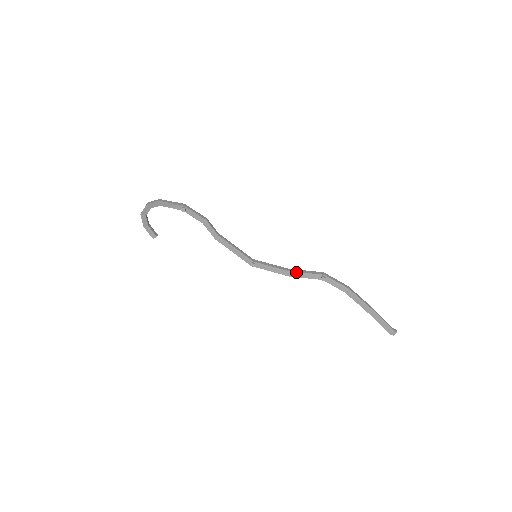
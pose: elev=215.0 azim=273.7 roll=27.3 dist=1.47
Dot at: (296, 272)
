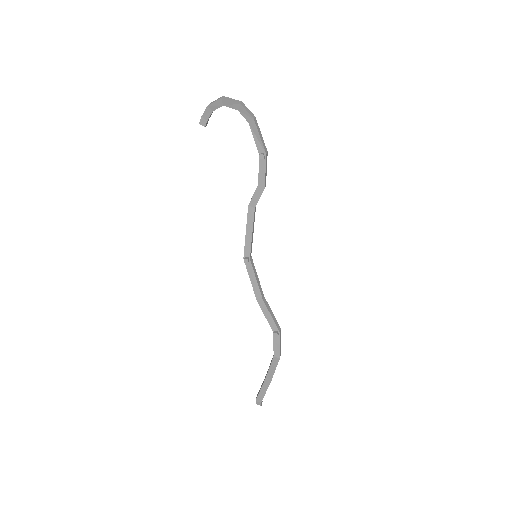
Dot at: (266, 306)
